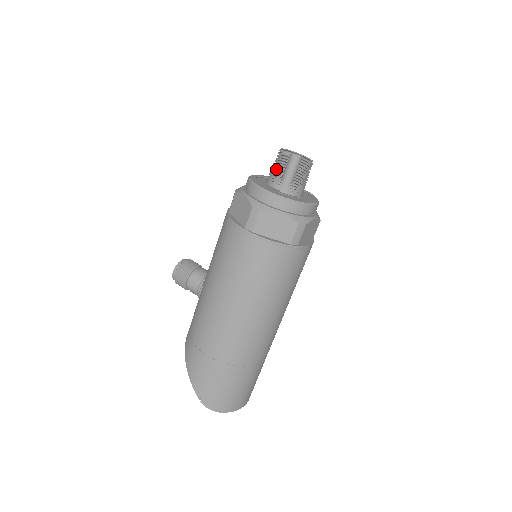
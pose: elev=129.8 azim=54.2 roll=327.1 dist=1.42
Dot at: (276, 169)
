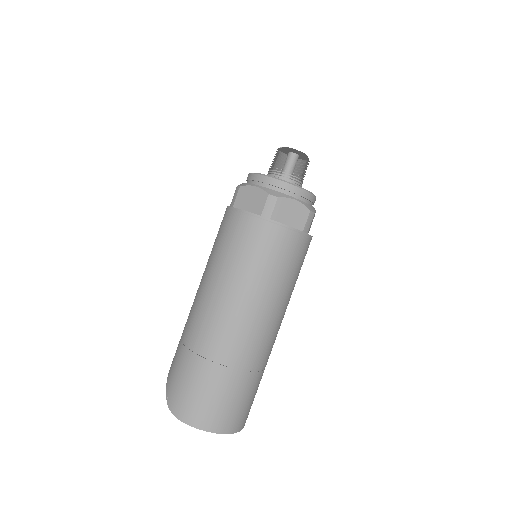
Dot at: occluded
